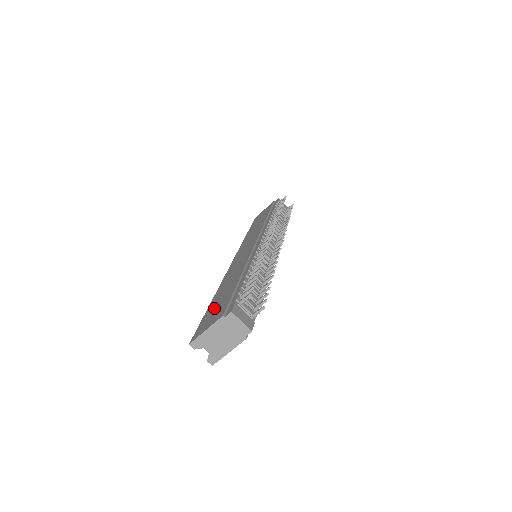
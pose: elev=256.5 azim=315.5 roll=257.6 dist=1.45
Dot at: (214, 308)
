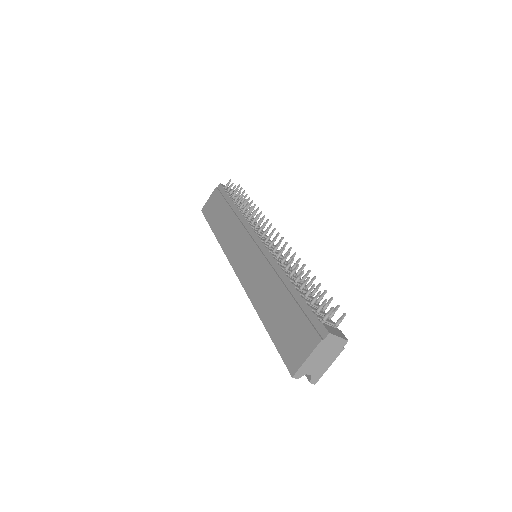
Dot at: (285, 331)
